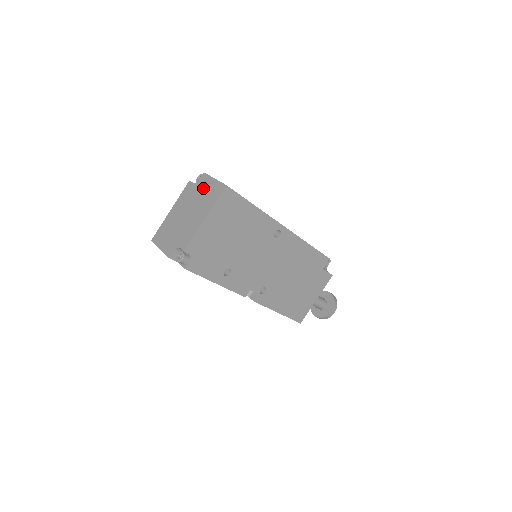
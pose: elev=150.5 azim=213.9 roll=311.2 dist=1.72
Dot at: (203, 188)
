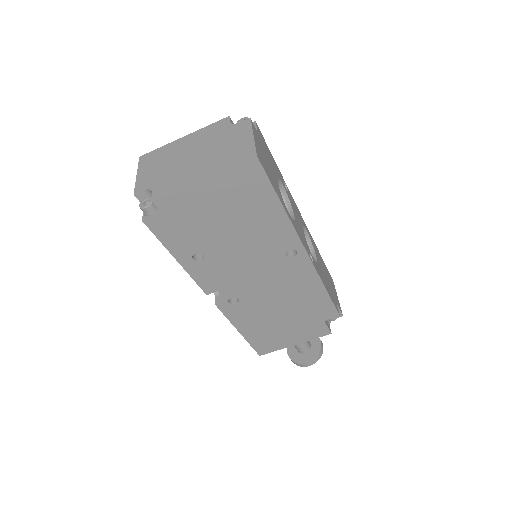
Dot at: (233, 137)
